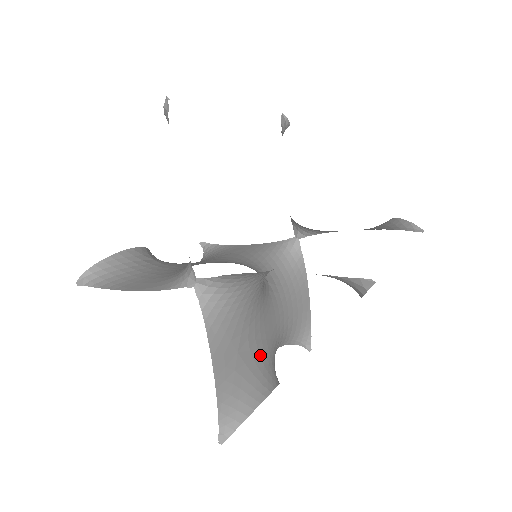
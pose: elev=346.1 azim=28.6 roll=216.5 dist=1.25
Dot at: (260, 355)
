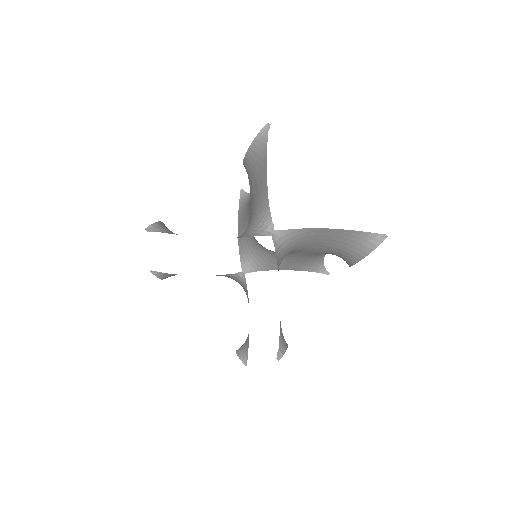
Dot at: occluded
